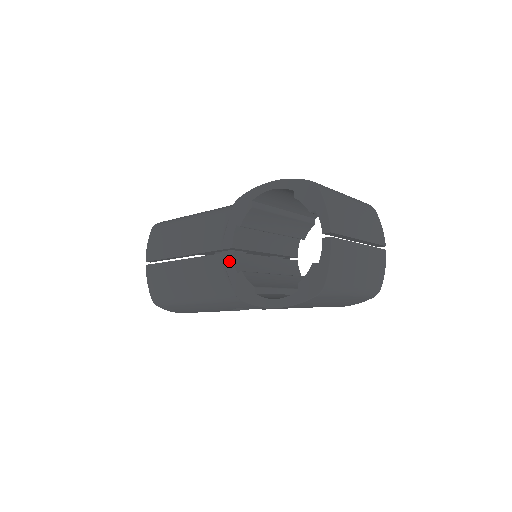
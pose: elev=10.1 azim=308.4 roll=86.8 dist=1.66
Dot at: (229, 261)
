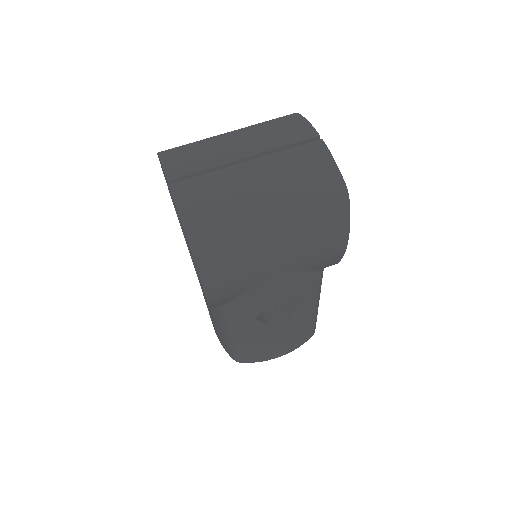
Dot at: occluded
